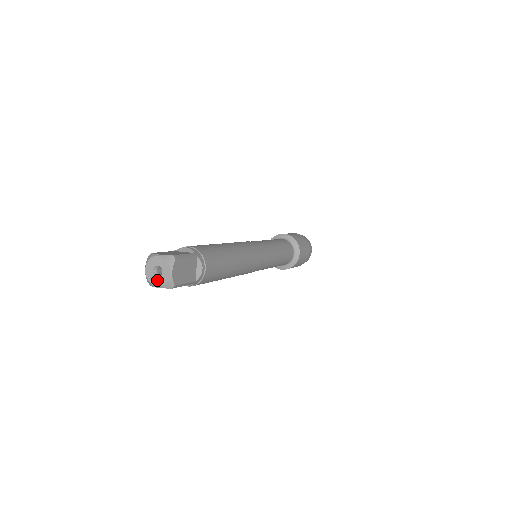
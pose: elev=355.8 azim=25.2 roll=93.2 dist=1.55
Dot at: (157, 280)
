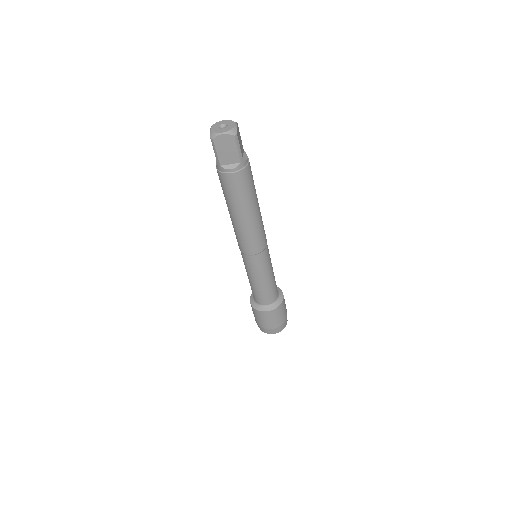
Dot at: (222, 130)
